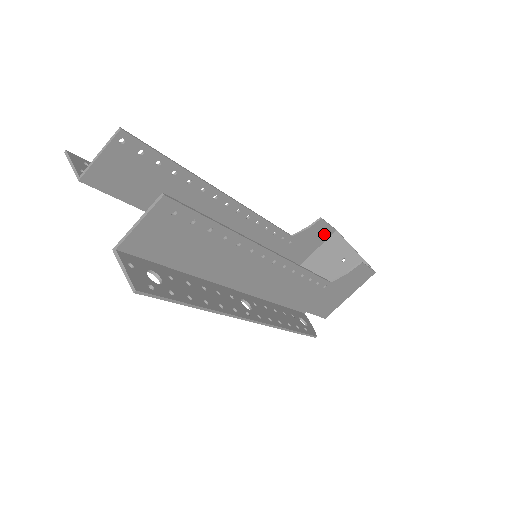
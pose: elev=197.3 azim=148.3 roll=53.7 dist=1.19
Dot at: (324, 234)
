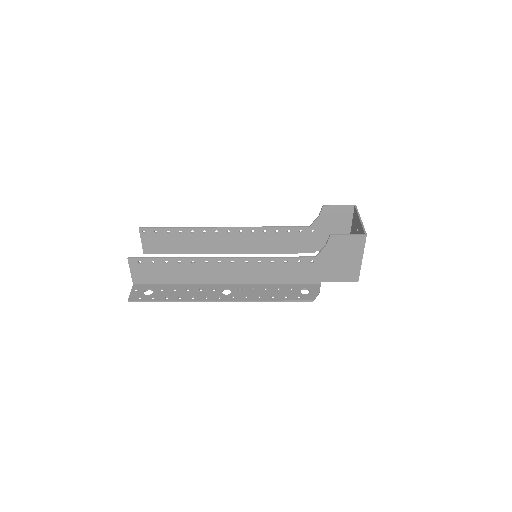
Dot at: (344, 213)
